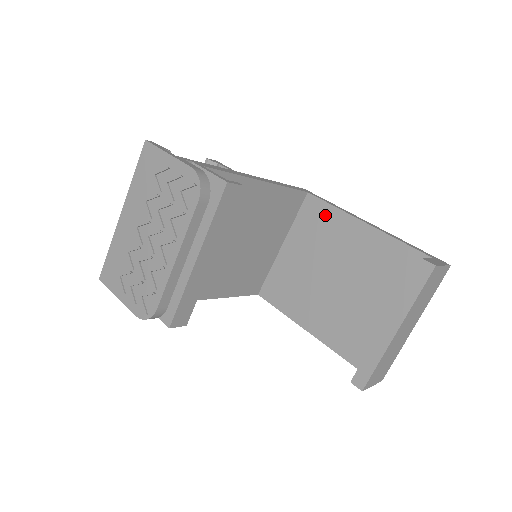
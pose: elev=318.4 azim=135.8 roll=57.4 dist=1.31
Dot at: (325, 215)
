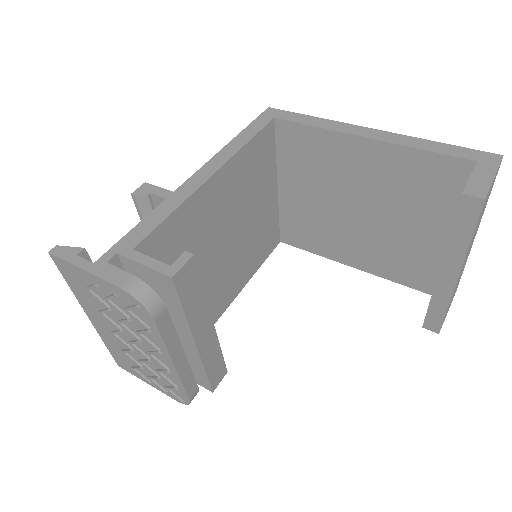
Dot at: (310, 141)
